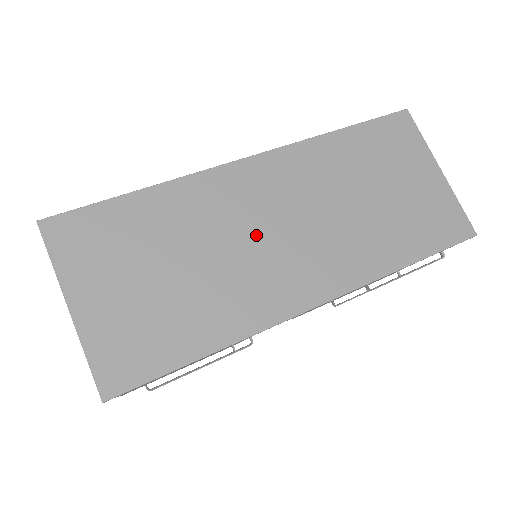
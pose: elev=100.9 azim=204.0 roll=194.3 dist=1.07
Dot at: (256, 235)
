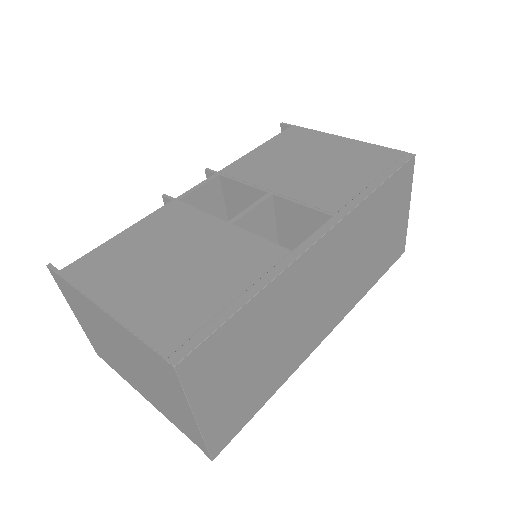
Dot at: (310, 304)
